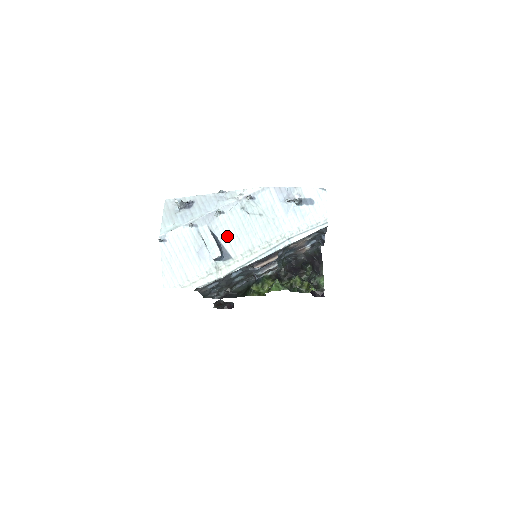
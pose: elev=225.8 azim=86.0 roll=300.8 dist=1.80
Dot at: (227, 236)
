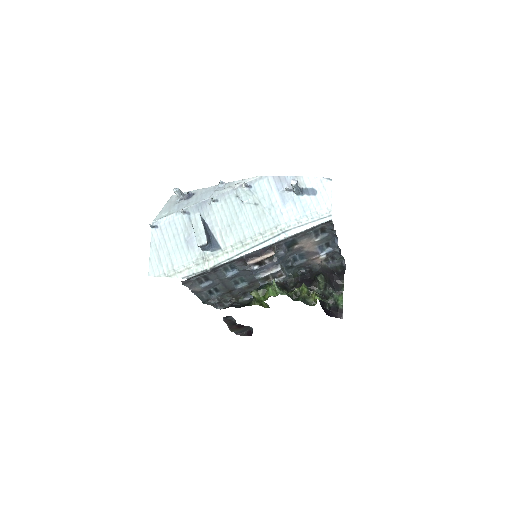
Dot at: (218, 225)
